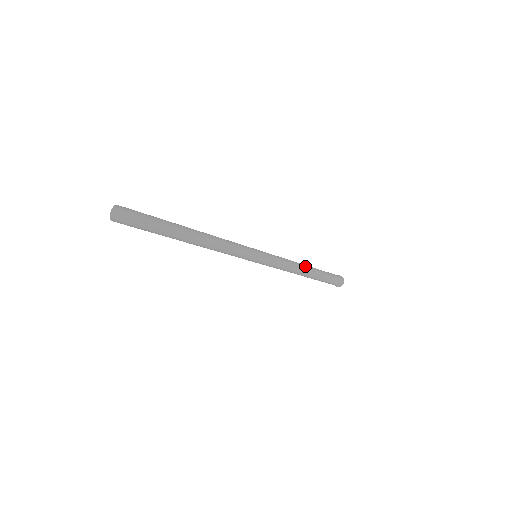
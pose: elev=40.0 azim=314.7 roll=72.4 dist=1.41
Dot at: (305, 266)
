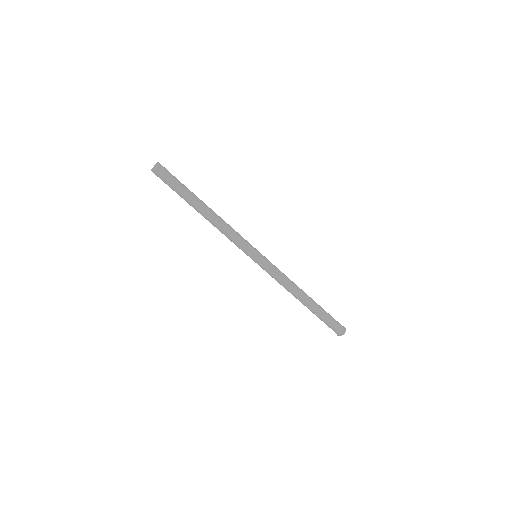
Dot at: (302, 293)
